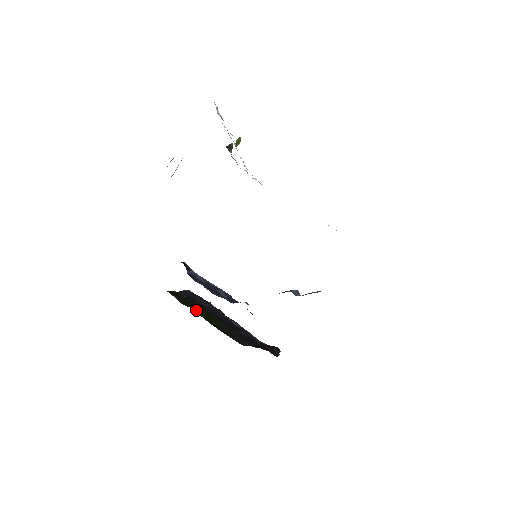
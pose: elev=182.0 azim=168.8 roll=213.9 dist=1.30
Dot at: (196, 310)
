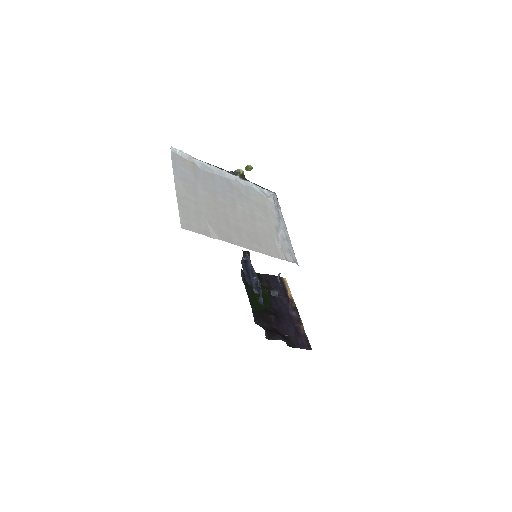
Dot at: (251, 288)
